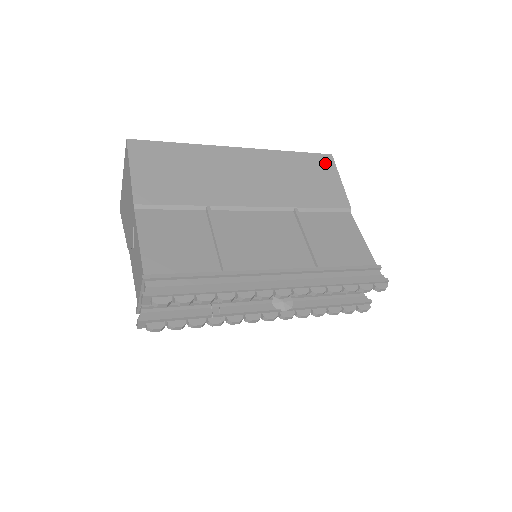
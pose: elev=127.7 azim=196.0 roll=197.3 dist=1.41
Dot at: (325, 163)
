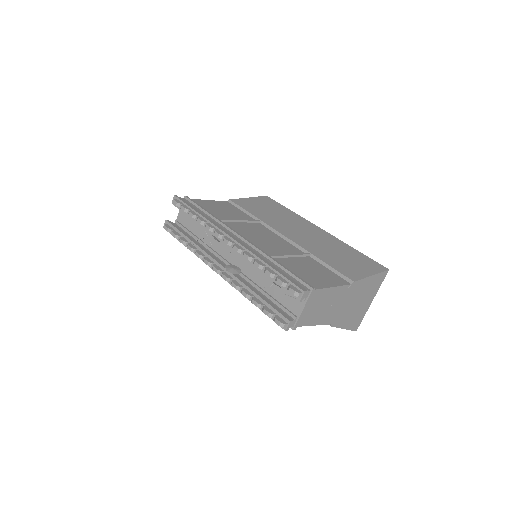
Dot at: (374, 266)
